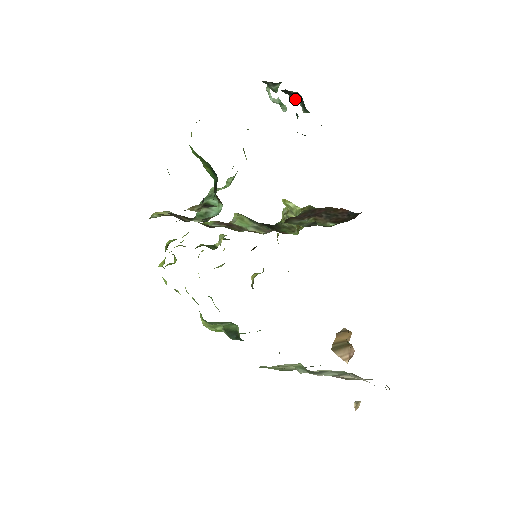
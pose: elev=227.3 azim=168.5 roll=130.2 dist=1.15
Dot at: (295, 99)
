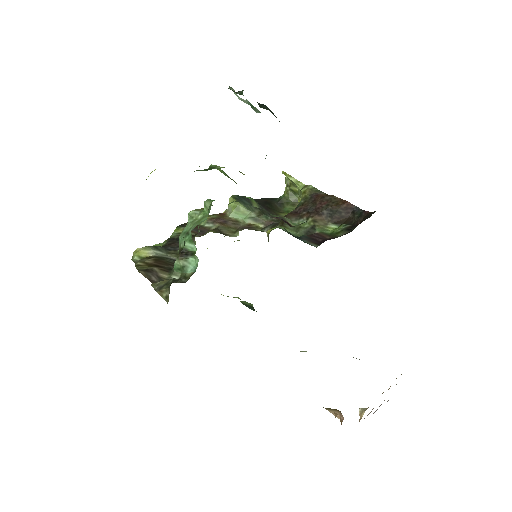
Dot at: occluded
